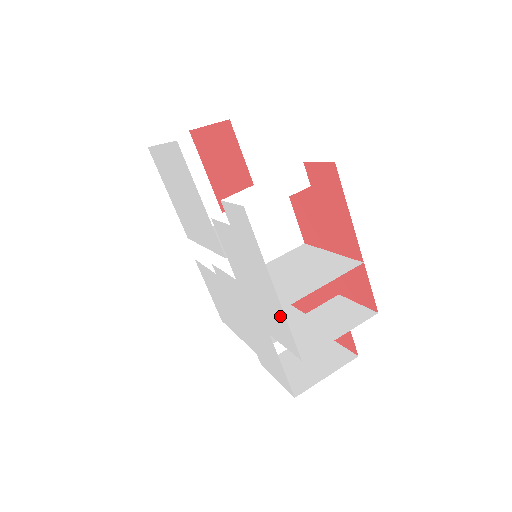
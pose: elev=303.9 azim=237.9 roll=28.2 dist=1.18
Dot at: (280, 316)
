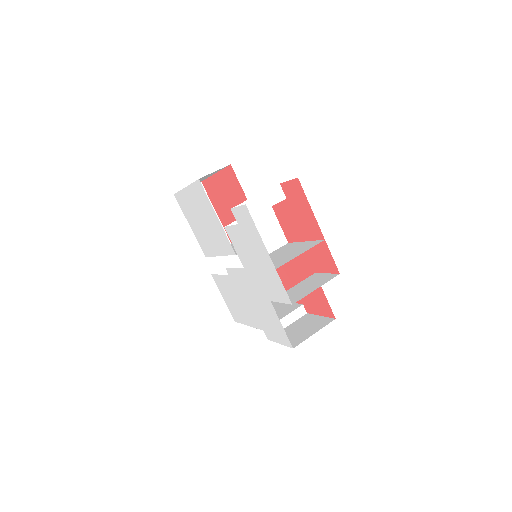
Dot at: (275, 276)
